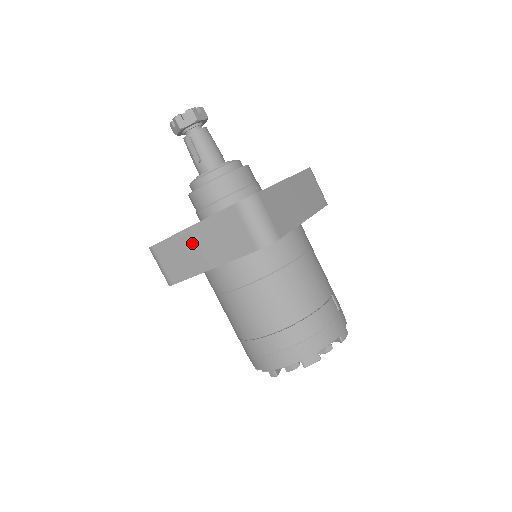
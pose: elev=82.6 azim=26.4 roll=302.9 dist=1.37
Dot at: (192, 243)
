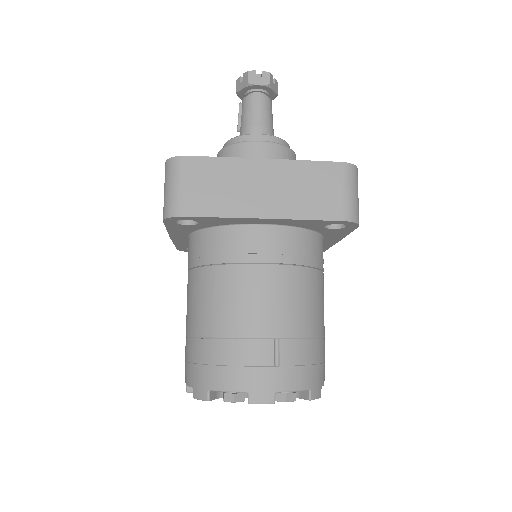
Dot at: occluded
